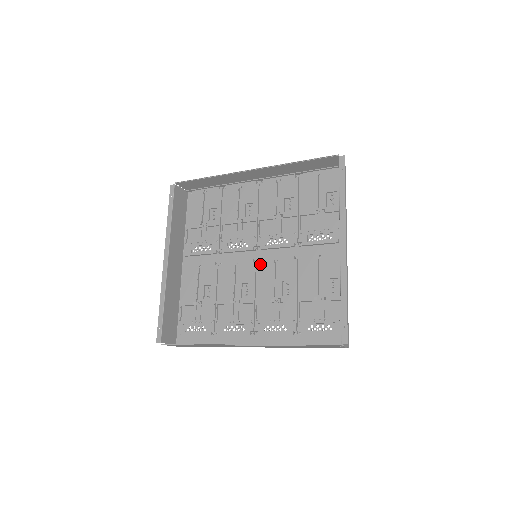
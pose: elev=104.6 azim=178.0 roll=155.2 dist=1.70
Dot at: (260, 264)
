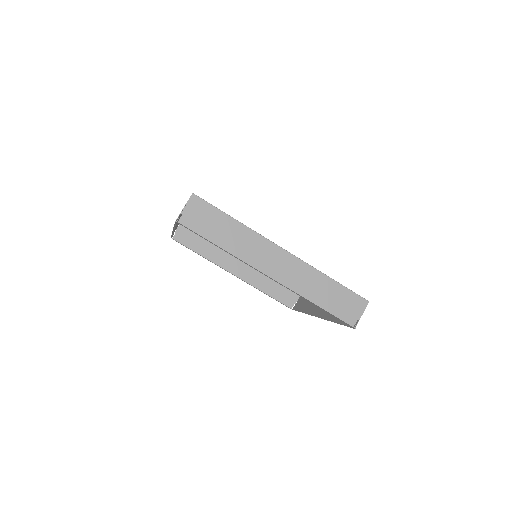
Dot at: occluded
